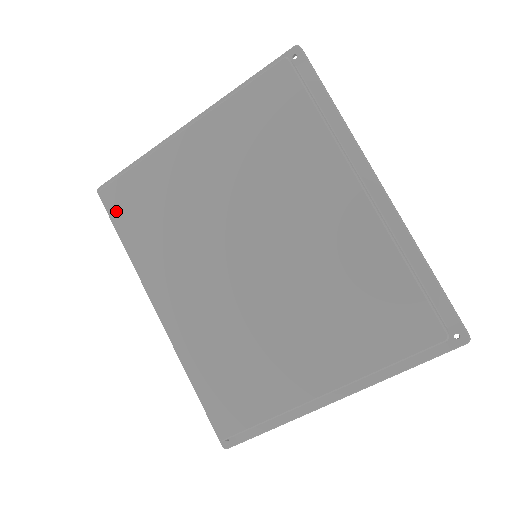
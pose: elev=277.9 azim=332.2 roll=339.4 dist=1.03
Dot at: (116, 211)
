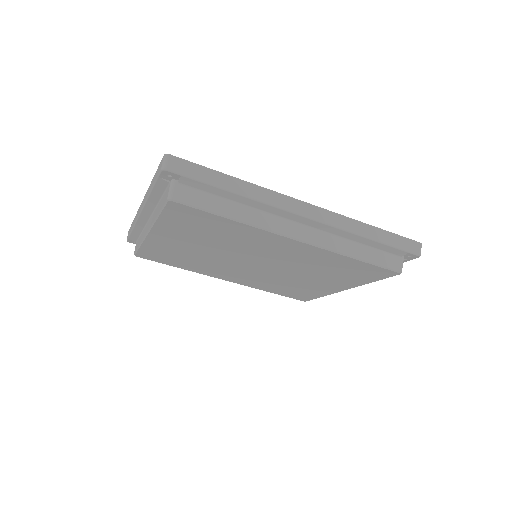
Dot at: (155, 260)
